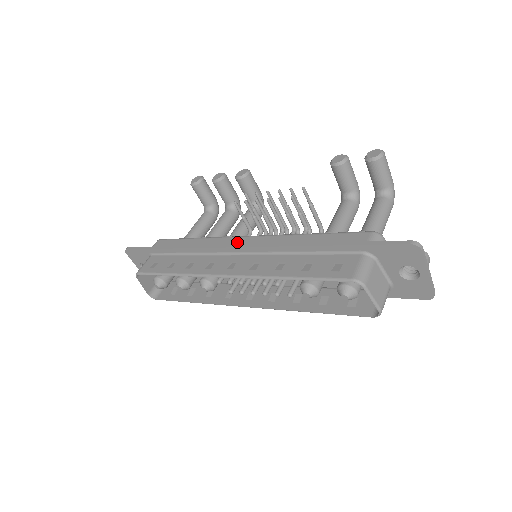
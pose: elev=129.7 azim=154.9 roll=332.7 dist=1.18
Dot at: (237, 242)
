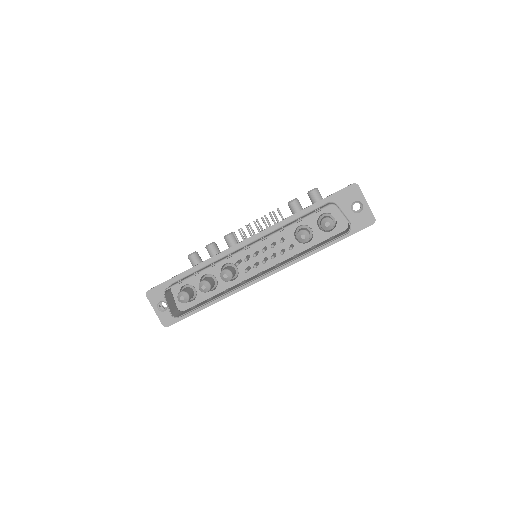
Dot at: occluded
